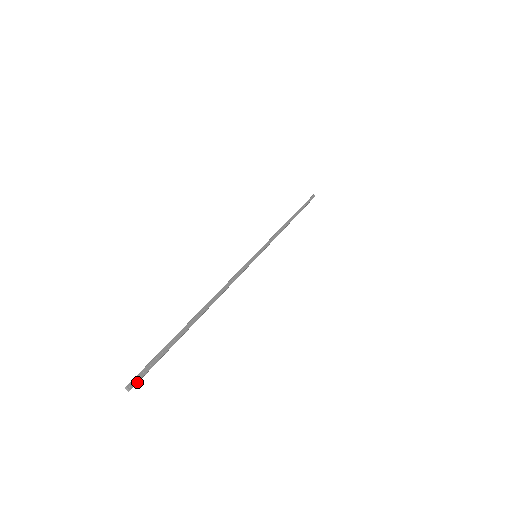
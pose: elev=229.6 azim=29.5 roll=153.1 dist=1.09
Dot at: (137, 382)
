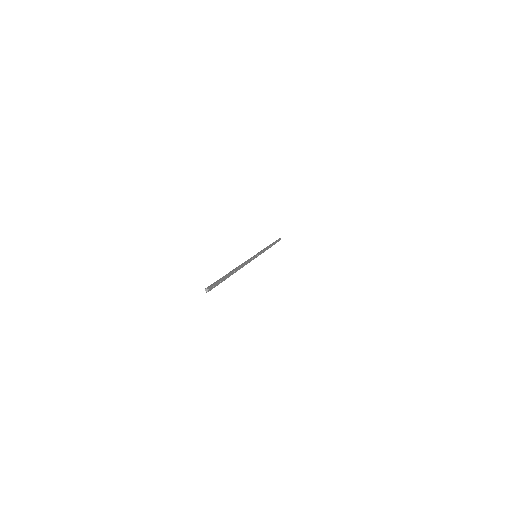
Dot at: occluded
